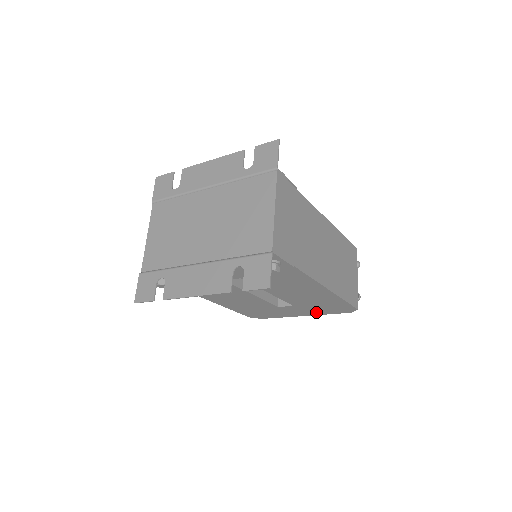
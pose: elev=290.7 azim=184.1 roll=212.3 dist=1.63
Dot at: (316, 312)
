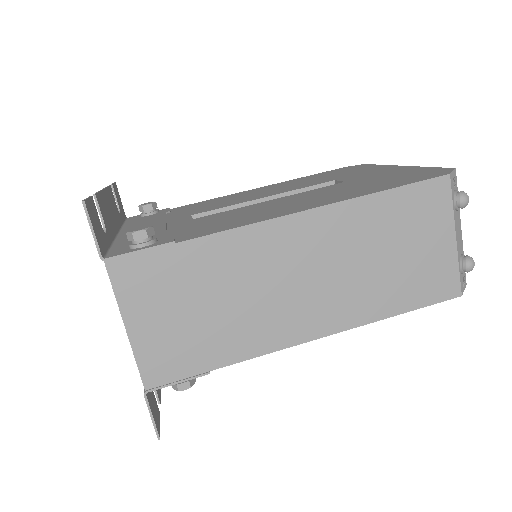
Dot at: occluded
